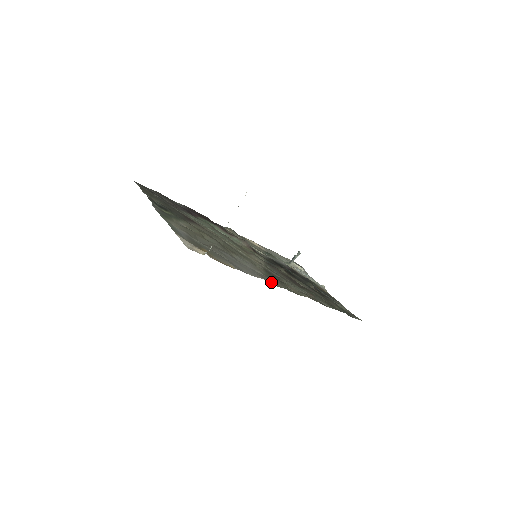
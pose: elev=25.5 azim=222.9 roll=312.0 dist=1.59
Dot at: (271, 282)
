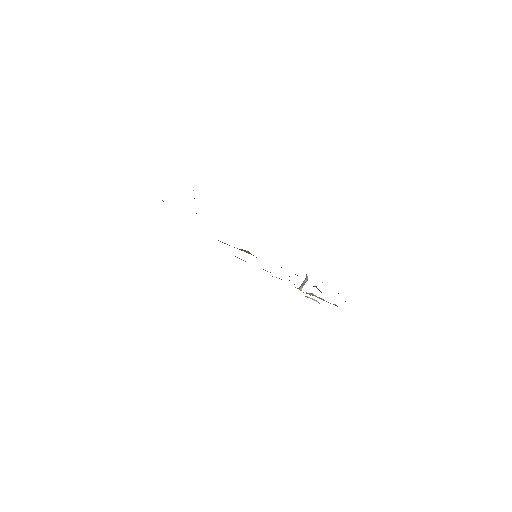
Dot at: occluded
